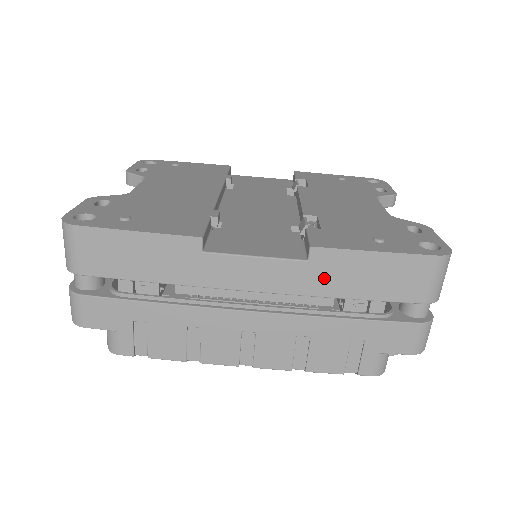
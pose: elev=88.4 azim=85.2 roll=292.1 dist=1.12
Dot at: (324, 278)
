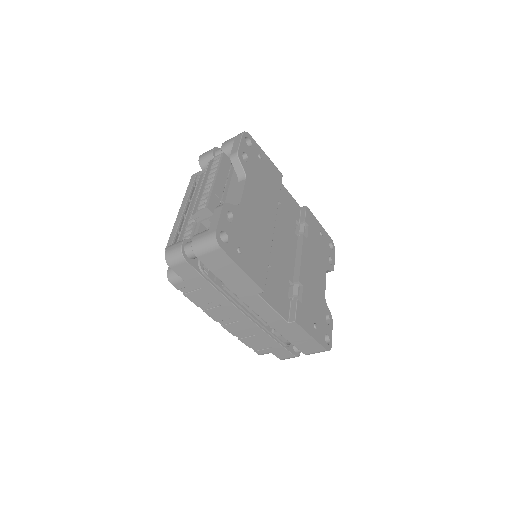
Dot at: (286, 329)
